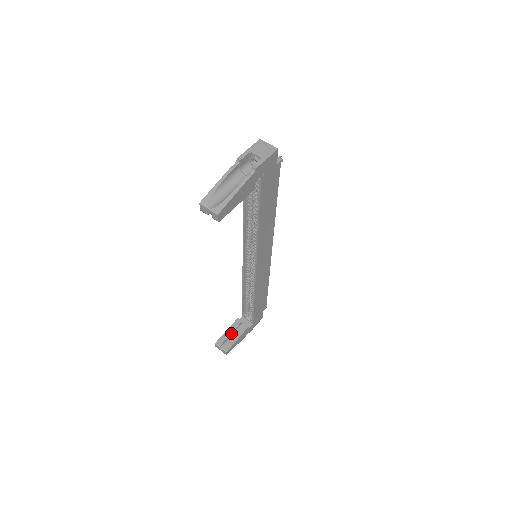
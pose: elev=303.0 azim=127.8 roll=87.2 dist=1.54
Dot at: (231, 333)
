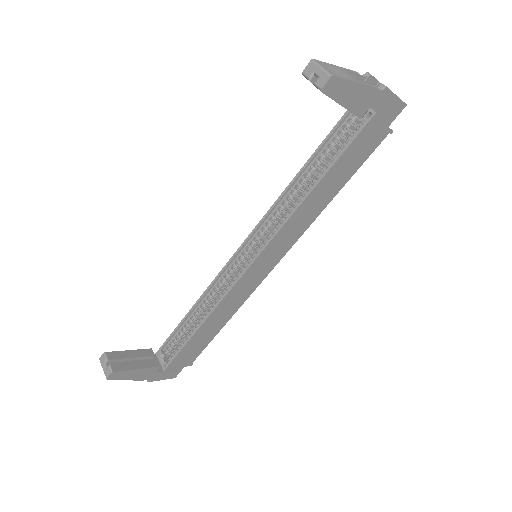
Dot at: (133, 357)
